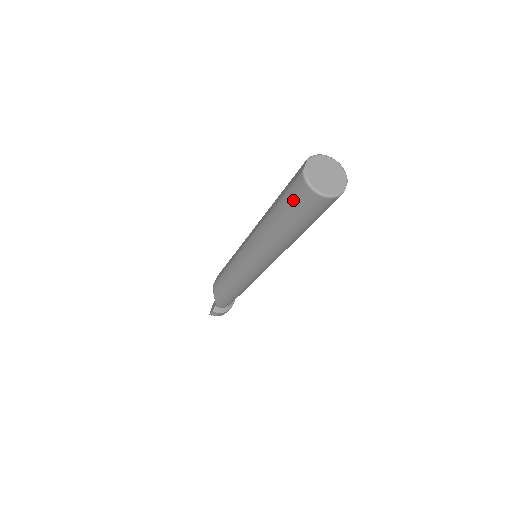
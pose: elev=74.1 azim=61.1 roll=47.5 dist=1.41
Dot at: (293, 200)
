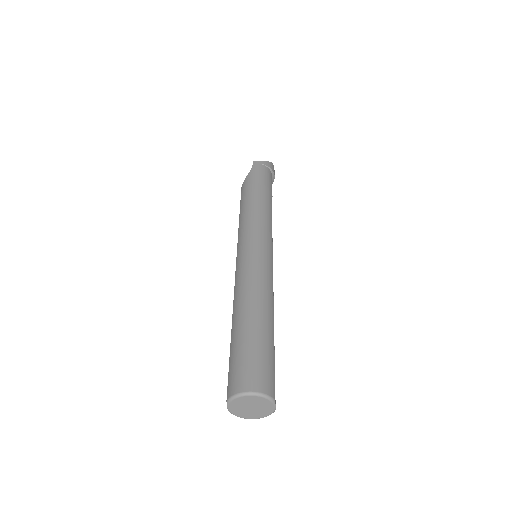
Dot at: occluded
